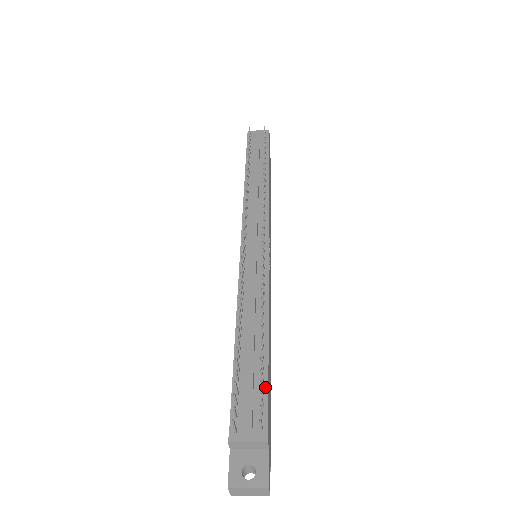
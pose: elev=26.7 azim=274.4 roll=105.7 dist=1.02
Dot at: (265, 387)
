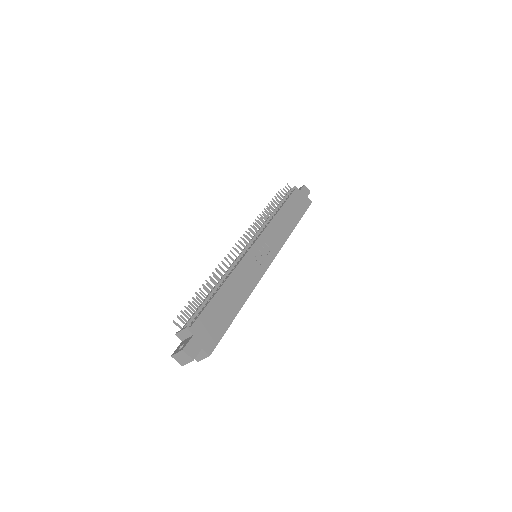
Dot at: (204, 308)
